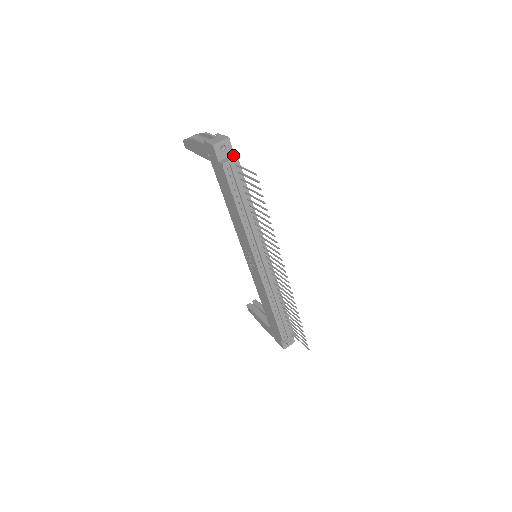
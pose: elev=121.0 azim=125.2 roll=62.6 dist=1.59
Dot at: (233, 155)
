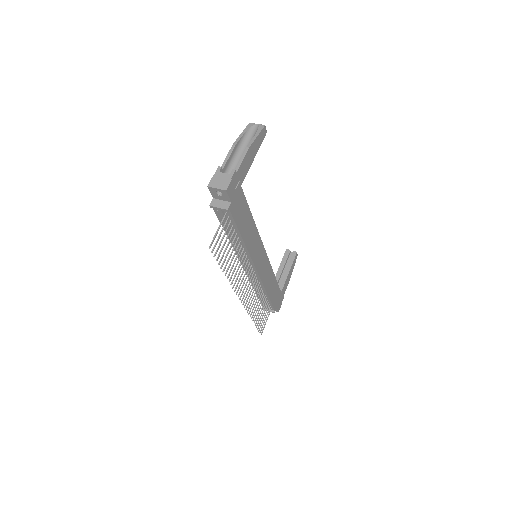
Dot at: (227, 203)
